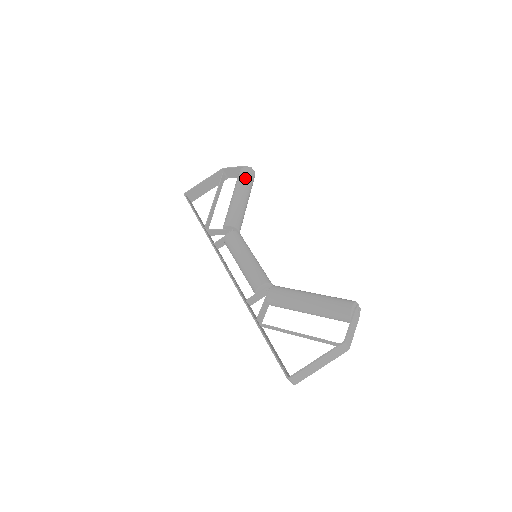
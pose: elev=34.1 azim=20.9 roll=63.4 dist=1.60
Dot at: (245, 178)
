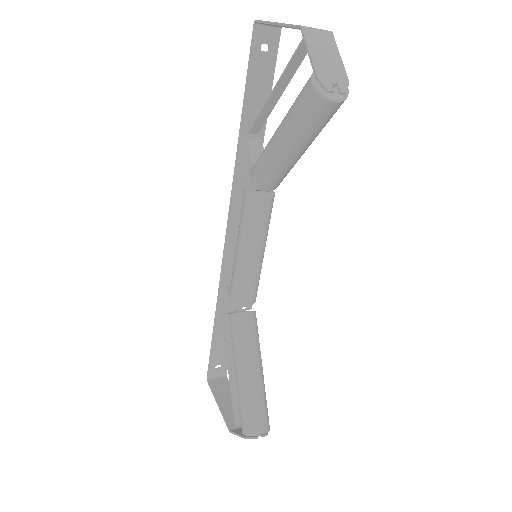
Dot at: (300, 114)
